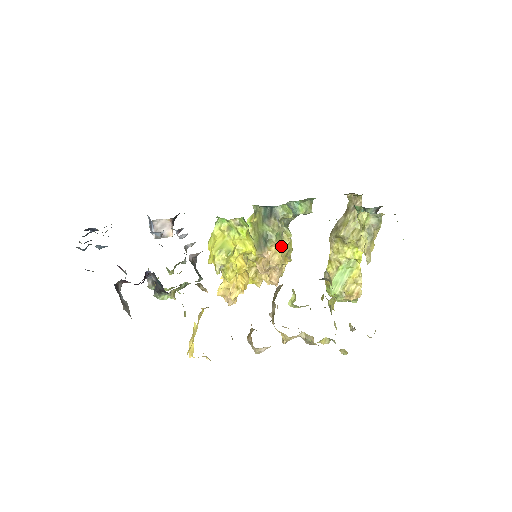
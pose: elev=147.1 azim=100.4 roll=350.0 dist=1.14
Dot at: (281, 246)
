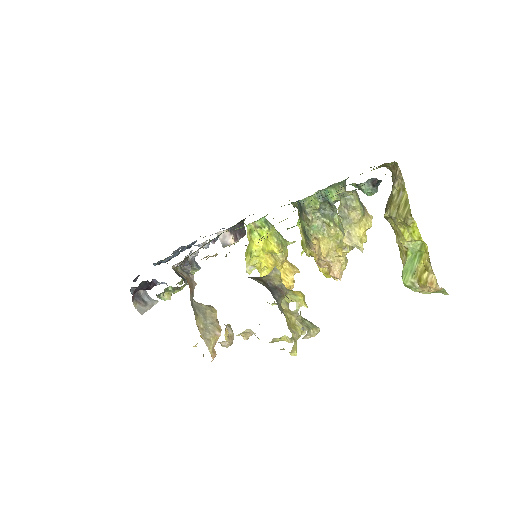
Dot at: (324, 238)
